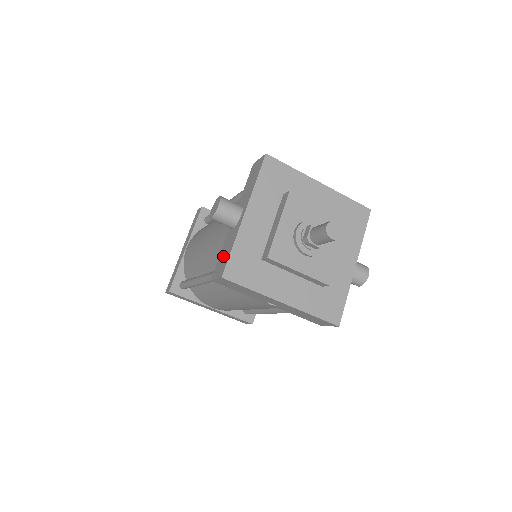
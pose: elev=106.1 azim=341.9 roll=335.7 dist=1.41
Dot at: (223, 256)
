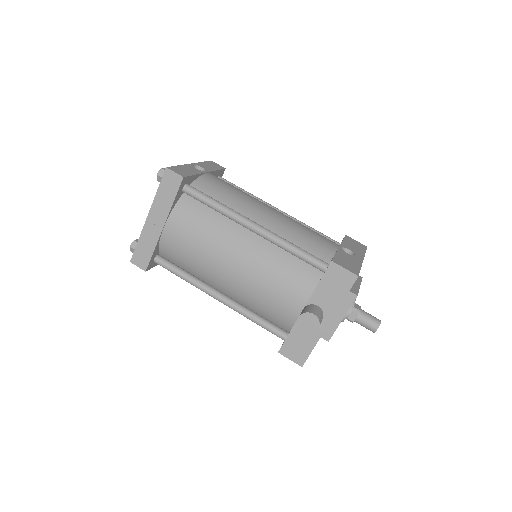
Dot at: (297, 344)
